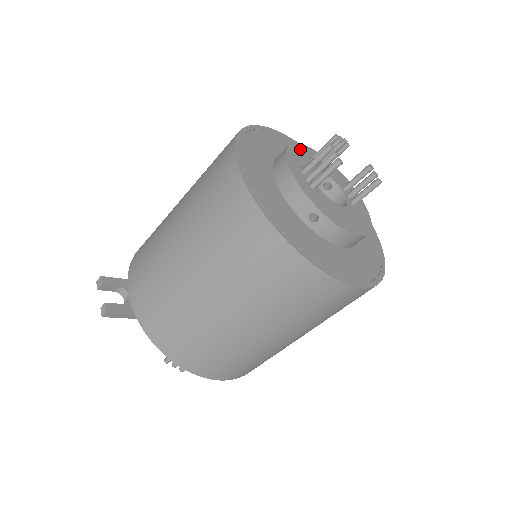
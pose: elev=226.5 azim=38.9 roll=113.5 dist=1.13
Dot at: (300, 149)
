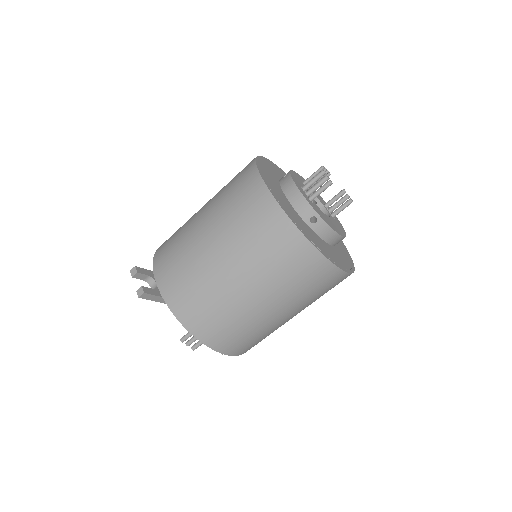
Dot at: (296, 175)
